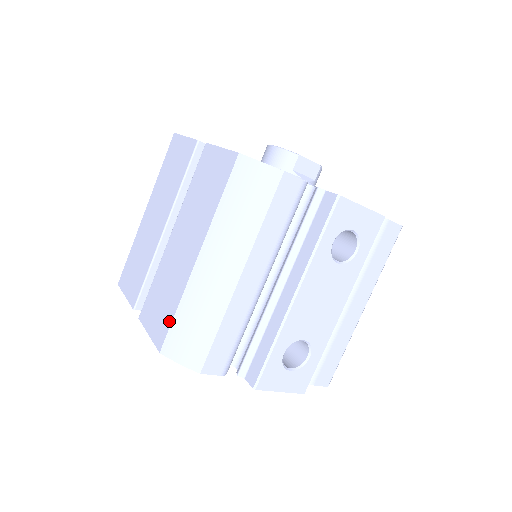
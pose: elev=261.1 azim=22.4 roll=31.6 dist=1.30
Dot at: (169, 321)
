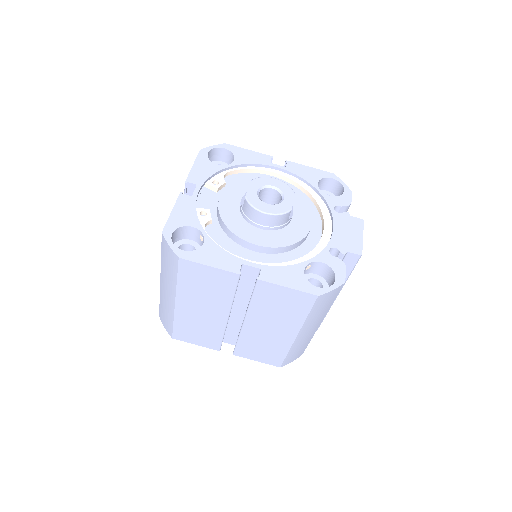
Dot at: (282, 358)
